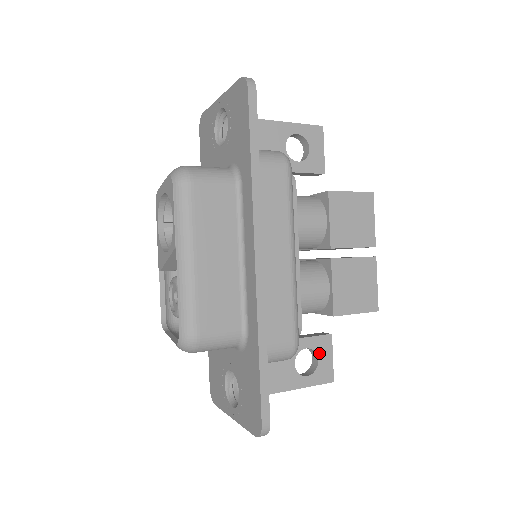
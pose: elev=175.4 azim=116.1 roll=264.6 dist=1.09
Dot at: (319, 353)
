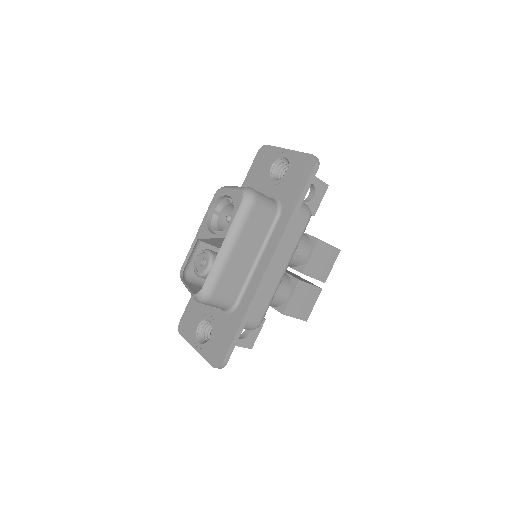
Dot at: occluded
